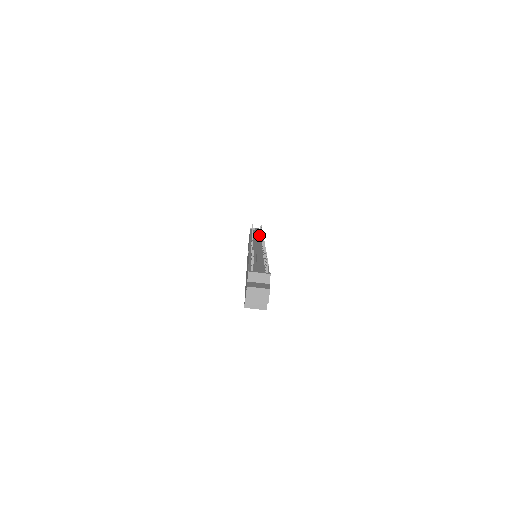
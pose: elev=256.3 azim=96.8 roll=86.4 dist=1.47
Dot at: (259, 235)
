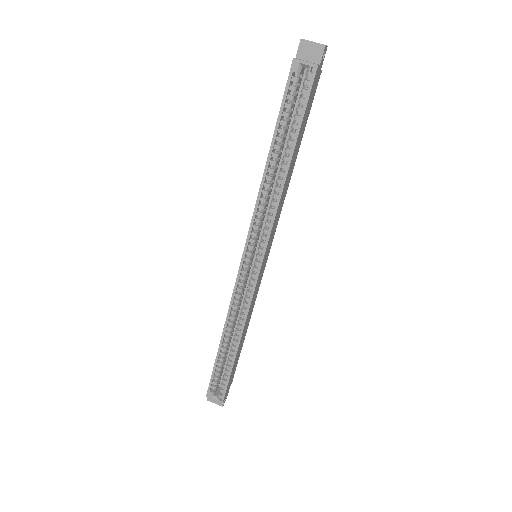
Dot at: occluded
